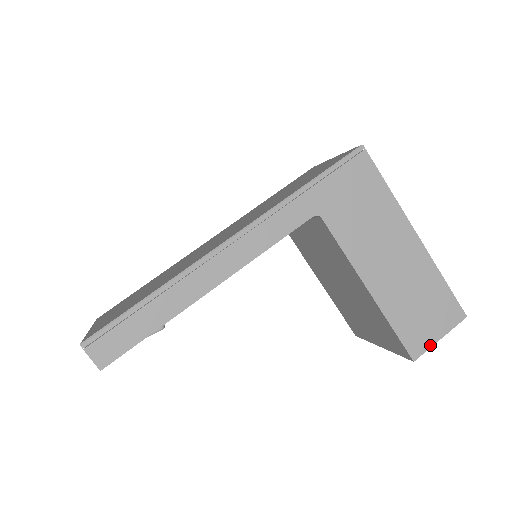
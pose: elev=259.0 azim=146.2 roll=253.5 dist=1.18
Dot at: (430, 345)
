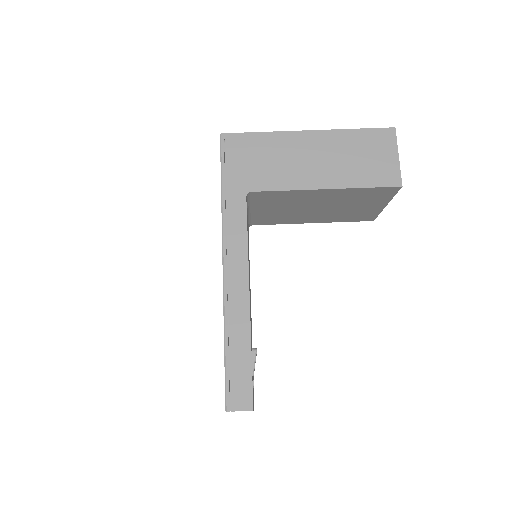
Dot at: (398, 167)
